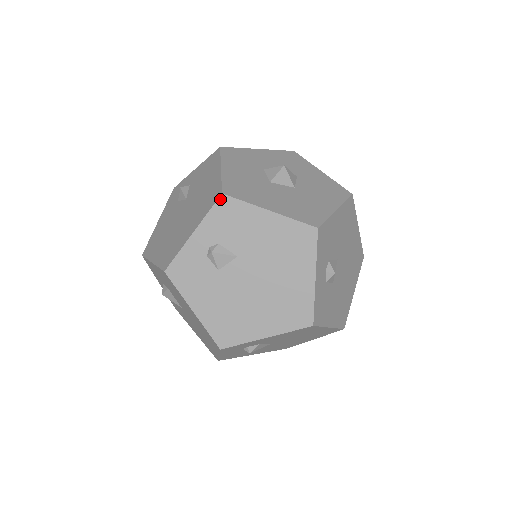
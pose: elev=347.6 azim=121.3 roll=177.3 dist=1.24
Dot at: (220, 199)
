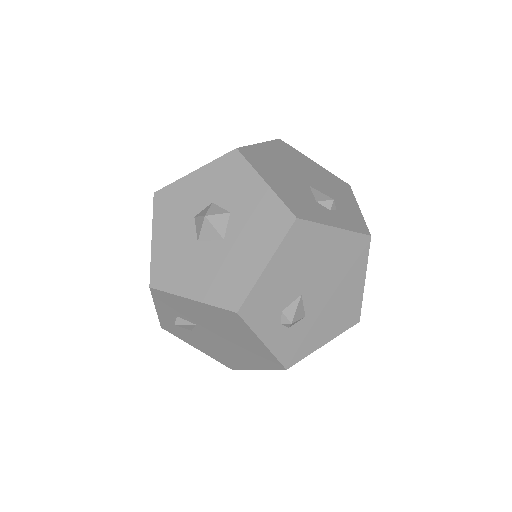
Dot at: (152, 291)
